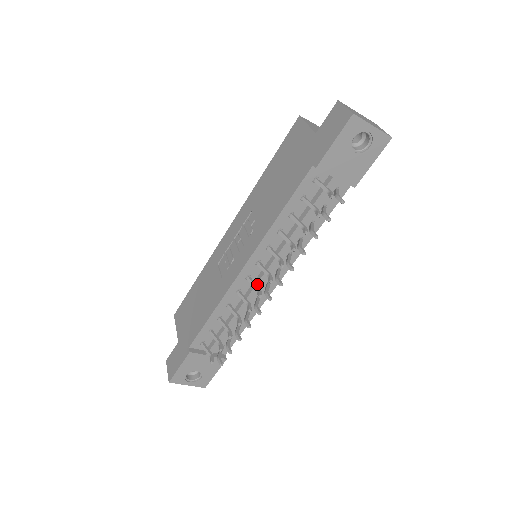
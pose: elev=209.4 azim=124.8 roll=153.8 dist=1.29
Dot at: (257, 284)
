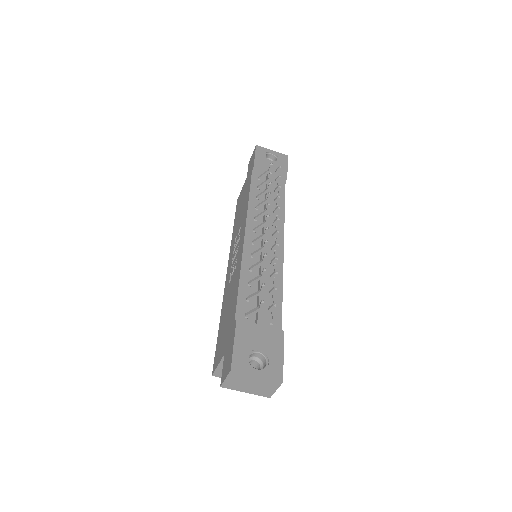
Dot at: occluded
